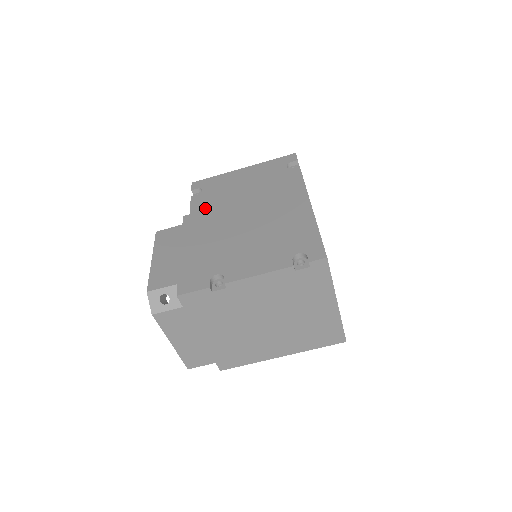
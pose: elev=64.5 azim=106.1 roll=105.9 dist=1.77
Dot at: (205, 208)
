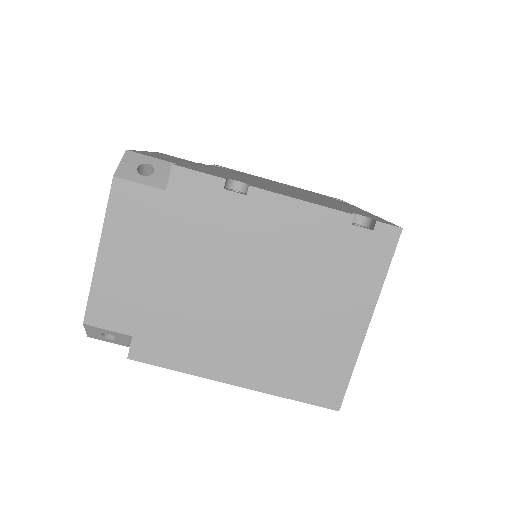
Dot at: occluded
